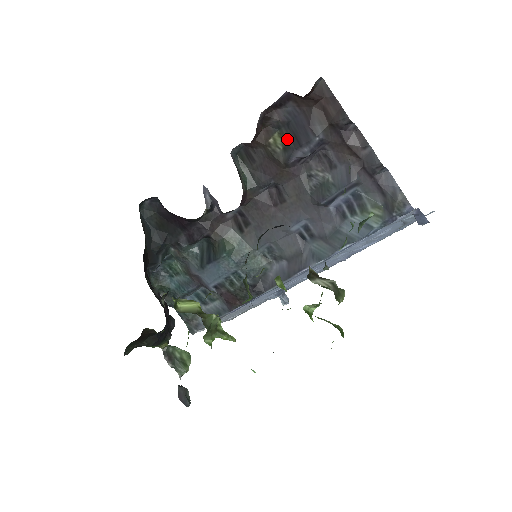
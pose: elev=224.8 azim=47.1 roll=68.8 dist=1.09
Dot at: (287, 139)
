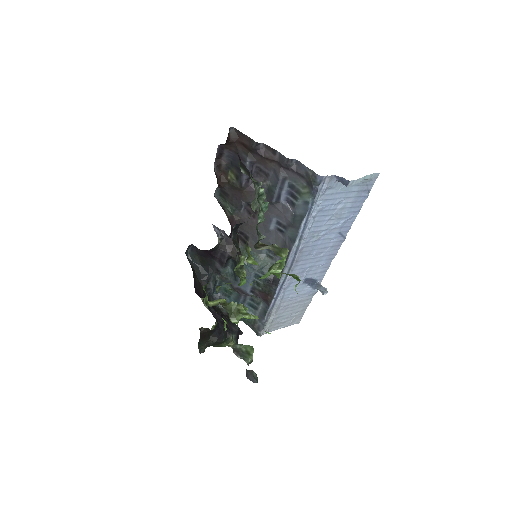
Dot at: (235, 172)
